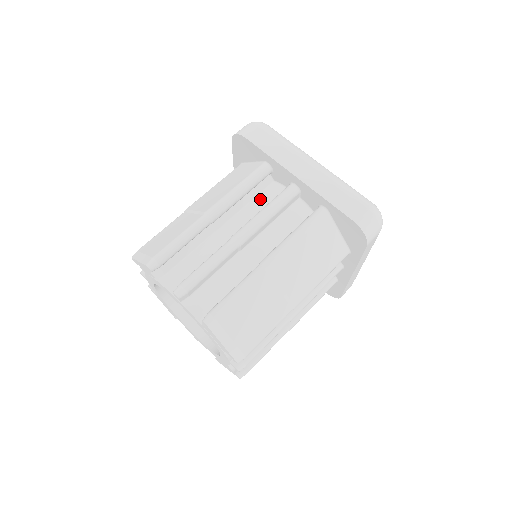
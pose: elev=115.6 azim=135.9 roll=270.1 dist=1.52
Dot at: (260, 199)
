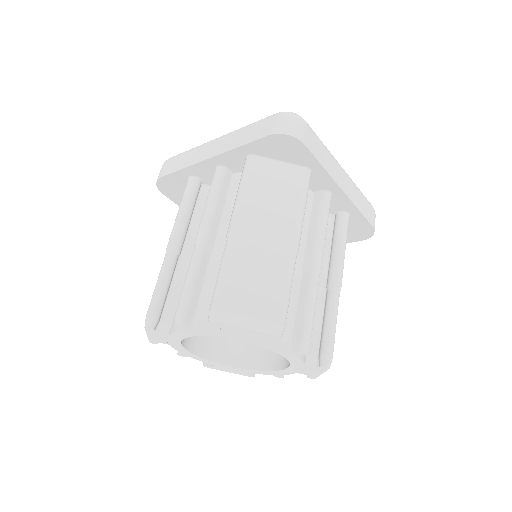
Dot at: occluded
